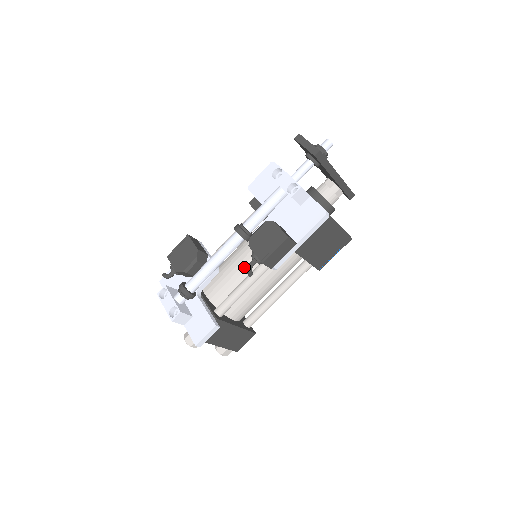
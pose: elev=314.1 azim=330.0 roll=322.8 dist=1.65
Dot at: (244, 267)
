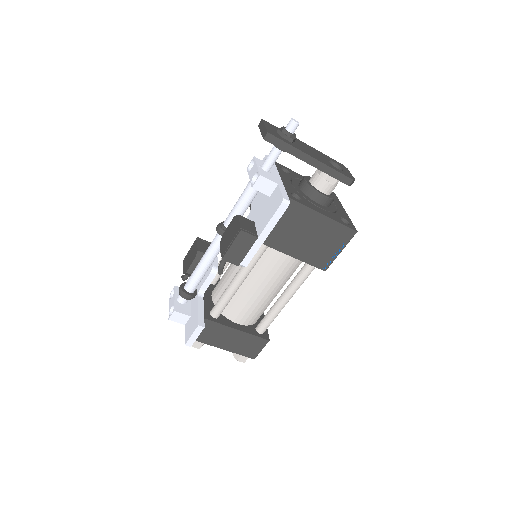
Dot at: (238, 267)
